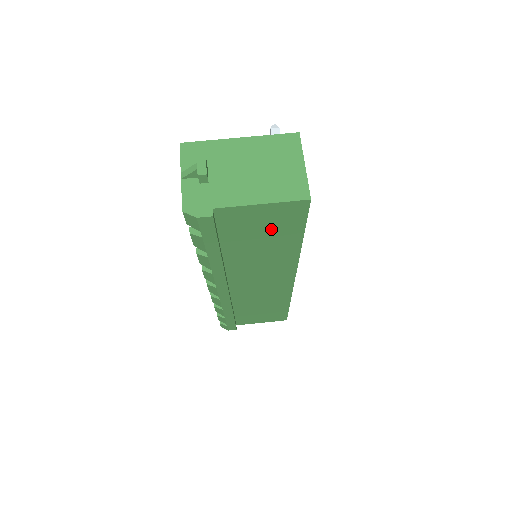
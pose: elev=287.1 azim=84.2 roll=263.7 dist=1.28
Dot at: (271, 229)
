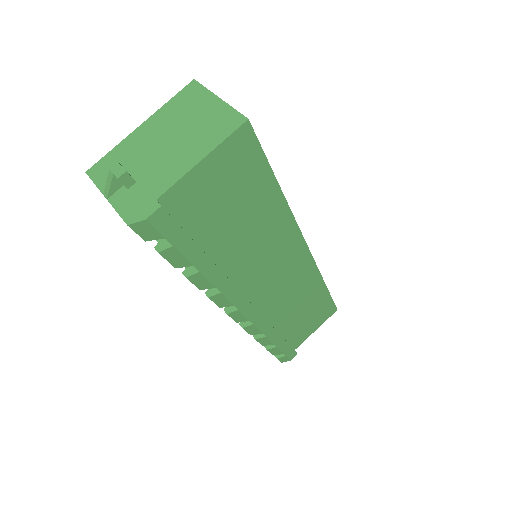
Dot at: (237, 191)
